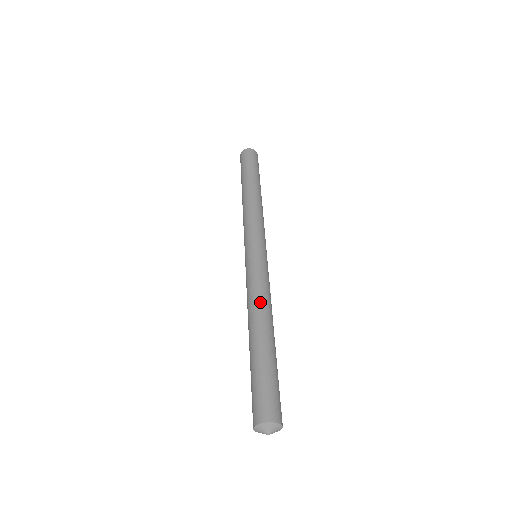
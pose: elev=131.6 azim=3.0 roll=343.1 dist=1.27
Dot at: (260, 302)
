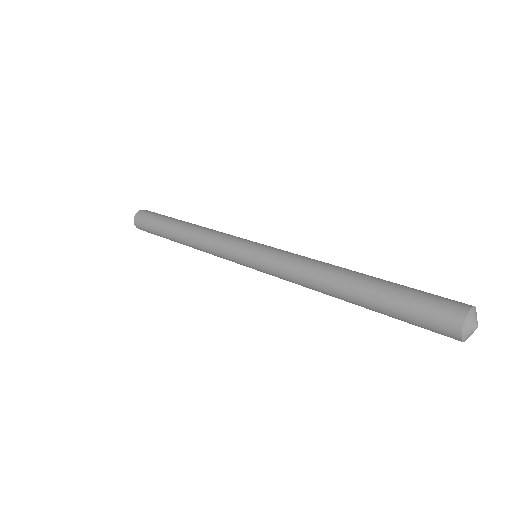
Dot at: occluded
